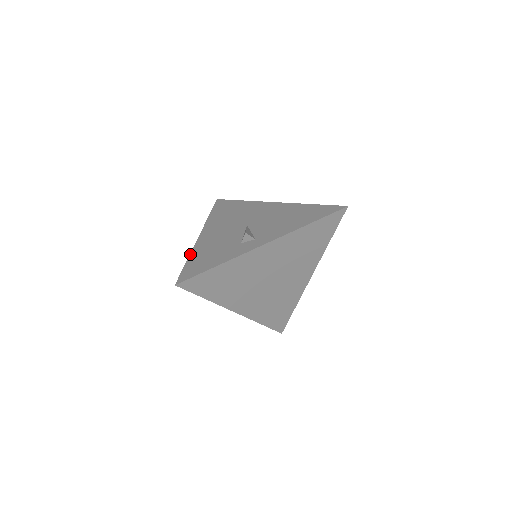
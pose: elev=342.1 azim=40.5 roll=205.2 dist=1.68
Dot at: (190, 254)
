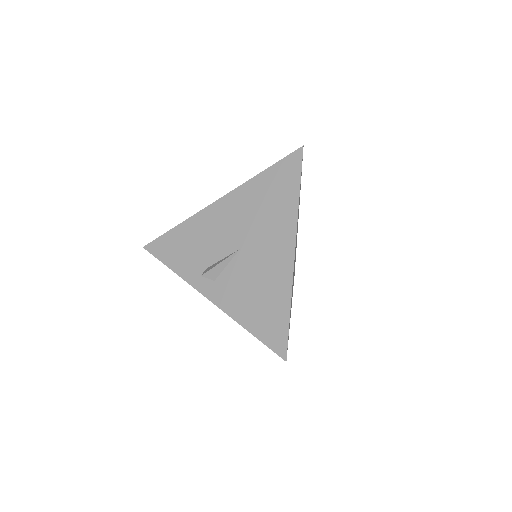
Dot at: (184, 221)
